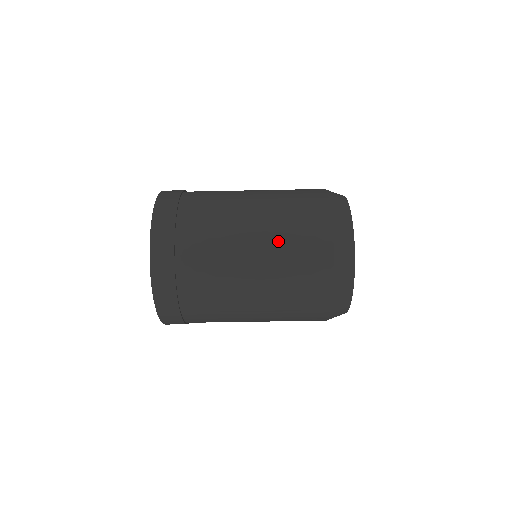
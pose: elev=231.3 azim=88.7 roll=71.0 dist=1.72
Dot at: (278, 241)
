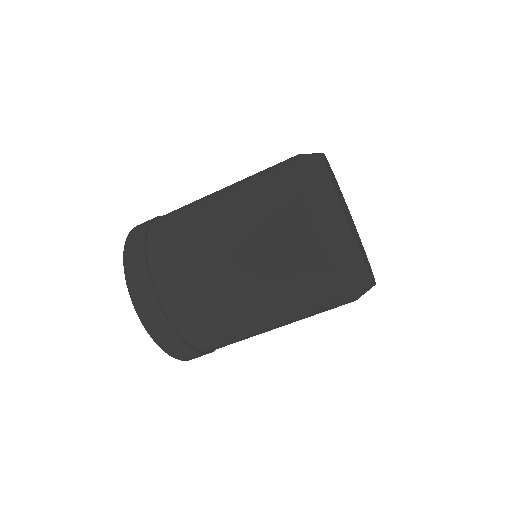
Dot at: (243, 200)
